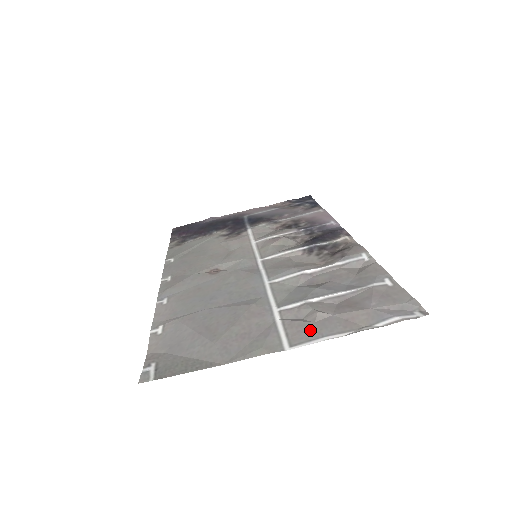
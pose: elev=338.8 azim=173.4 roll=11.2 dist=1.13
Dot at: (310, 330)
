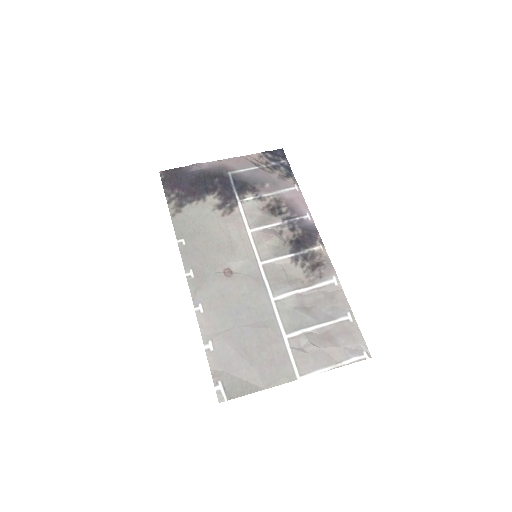
Dot at: (309, 362)
